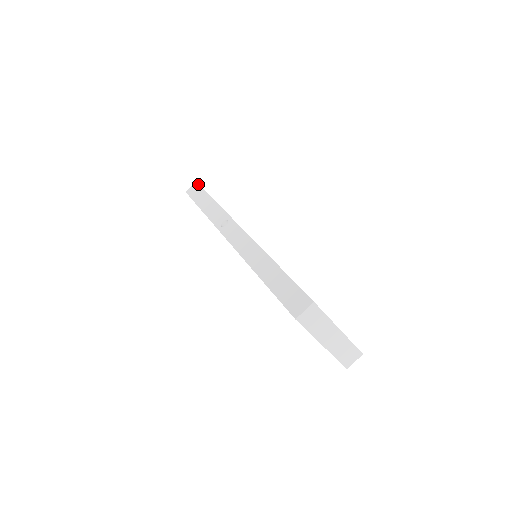
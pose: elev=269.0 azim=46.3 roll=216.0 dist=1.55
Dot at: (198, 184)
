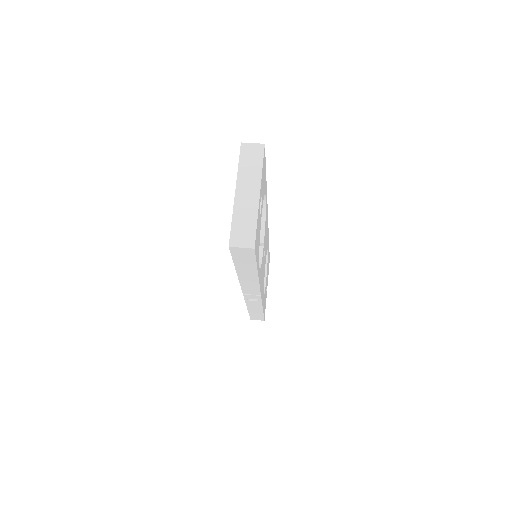
Dot at: occluded
